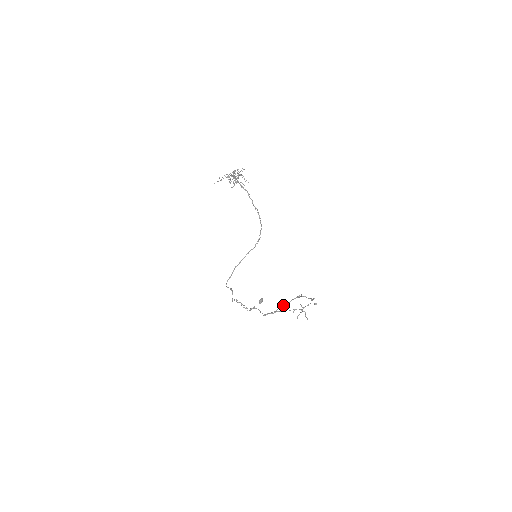
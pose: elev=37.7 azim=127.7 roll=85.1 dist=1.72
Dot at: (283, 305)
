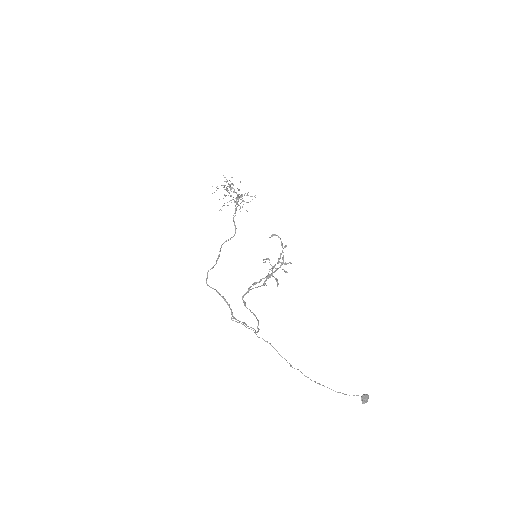
Dot at: (264, 281)
